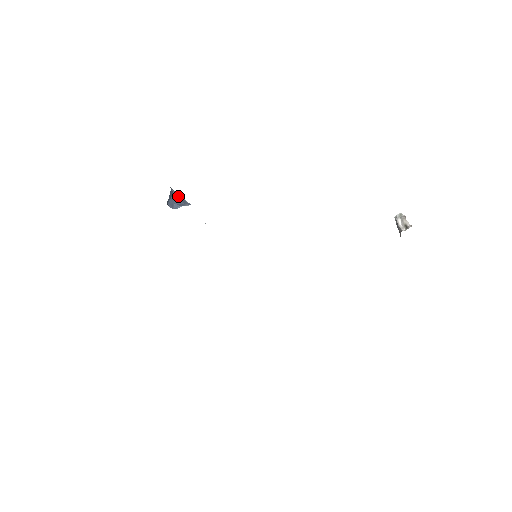
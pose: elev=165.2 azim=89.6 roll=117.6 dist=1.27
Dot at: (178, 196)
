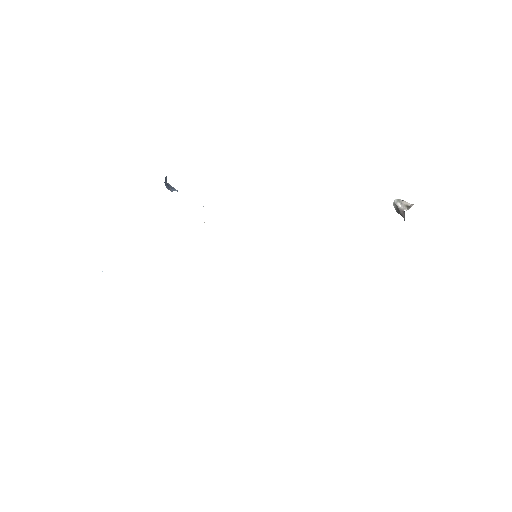
Dot at: occluded
